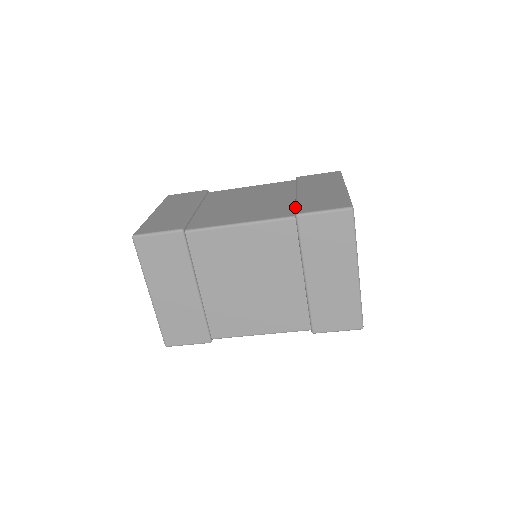
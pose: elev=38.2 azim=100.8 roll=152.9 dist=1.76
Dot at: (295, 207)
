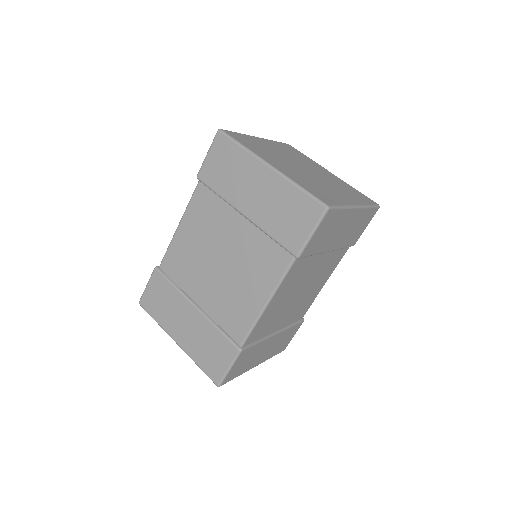
Dot at: occluded
